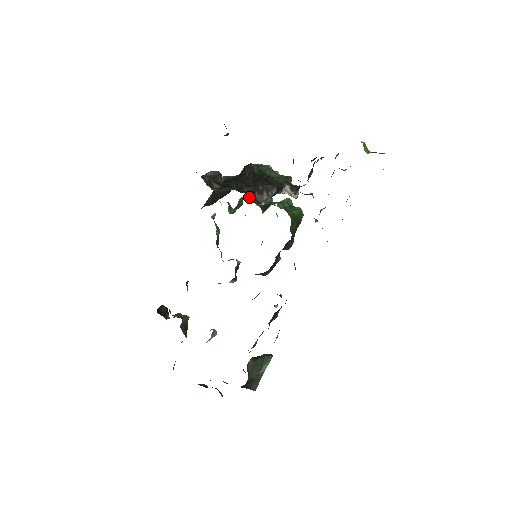
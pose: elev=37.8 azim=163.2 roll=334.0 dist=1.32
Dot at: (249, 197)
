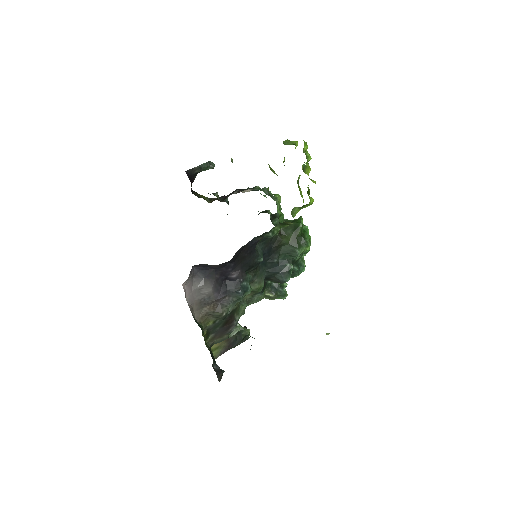
Dot at: occluded
